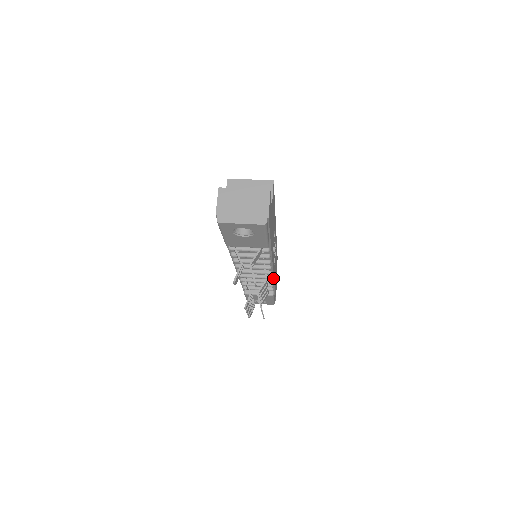
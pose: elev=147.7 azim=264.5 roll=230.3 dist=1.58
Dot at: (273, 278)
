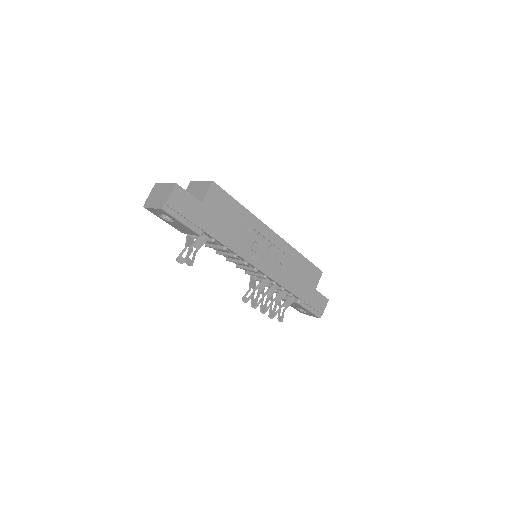
Dot at: (272, 279)
